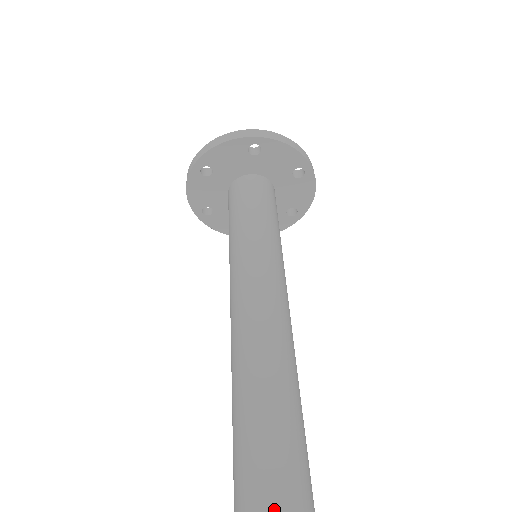
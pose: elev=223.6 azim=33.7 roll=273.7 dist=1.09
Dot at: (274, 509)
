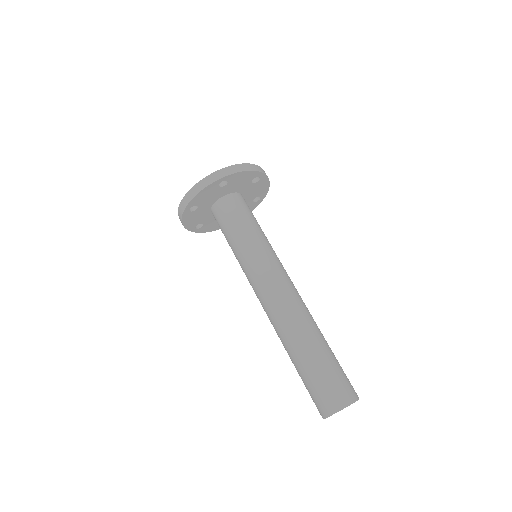
Dot at: (340, 405)
